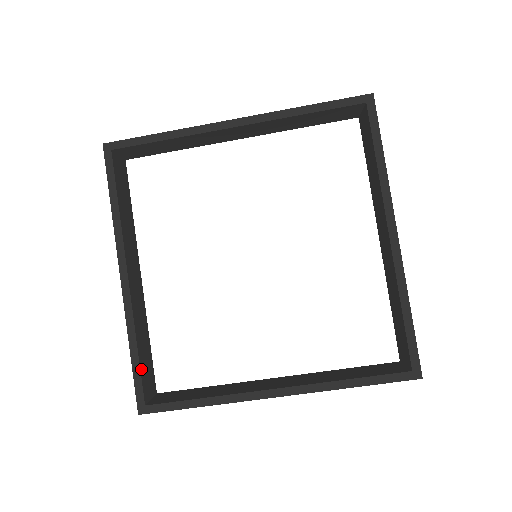
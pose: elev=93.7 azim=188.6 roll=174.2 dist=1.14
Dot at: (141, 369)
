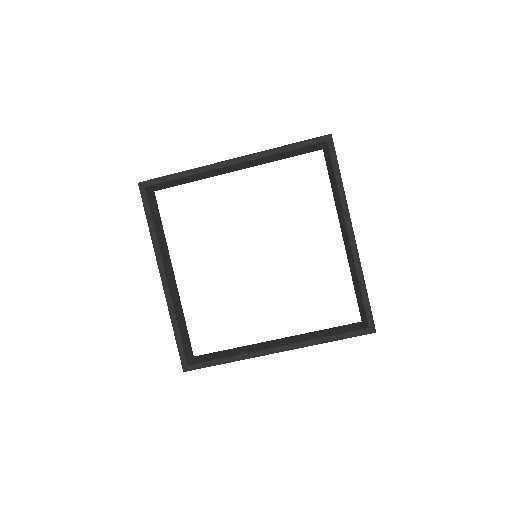
Dot at: (182, 341)
